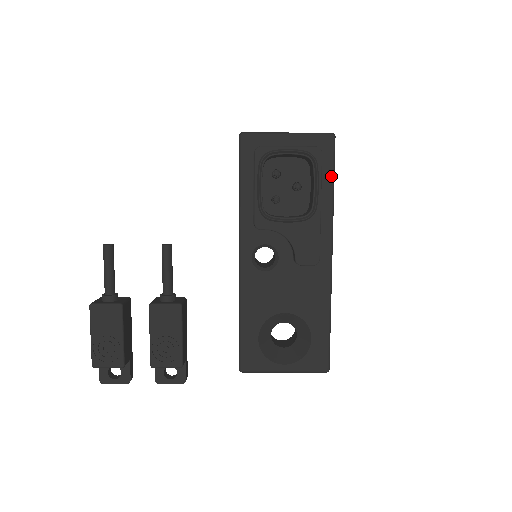
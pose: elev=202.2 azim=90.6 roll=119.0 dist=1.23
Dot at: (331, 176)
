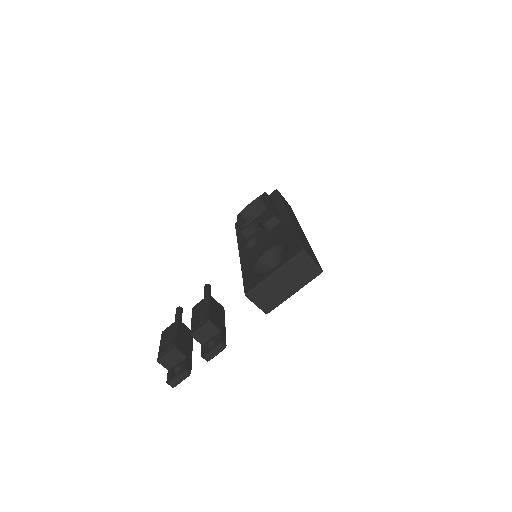
Dot at: (278, 198)
